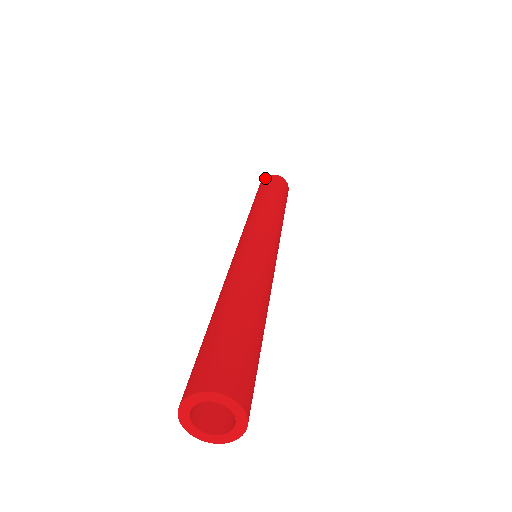
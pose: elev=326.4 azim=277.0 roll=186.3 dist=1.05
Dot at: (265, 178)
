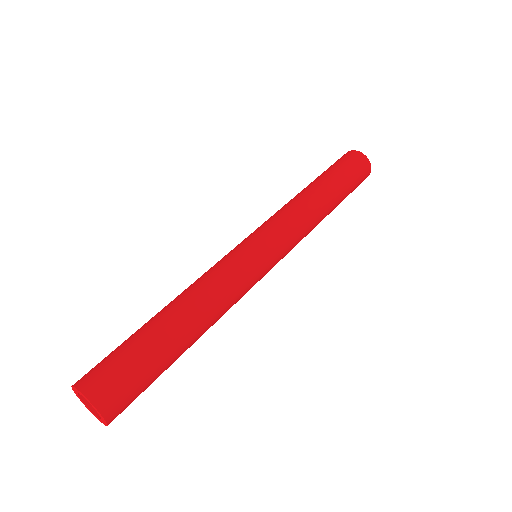
Dot at: (352, 153)
